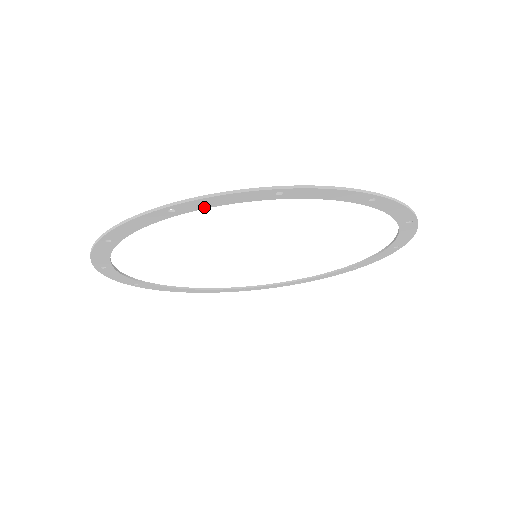
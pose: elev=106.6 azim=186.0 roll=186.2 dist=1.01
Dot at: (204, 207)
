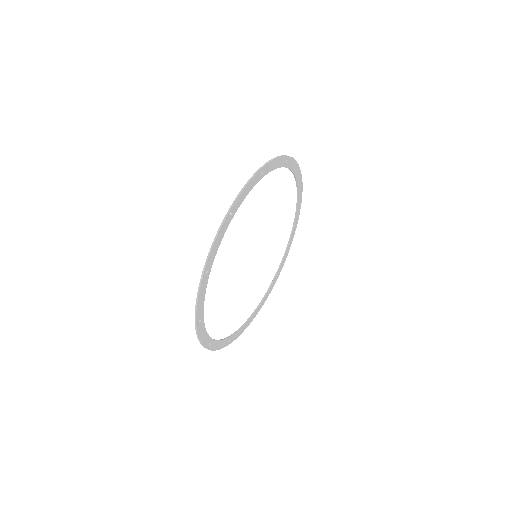
Dot at: (290, 167)
